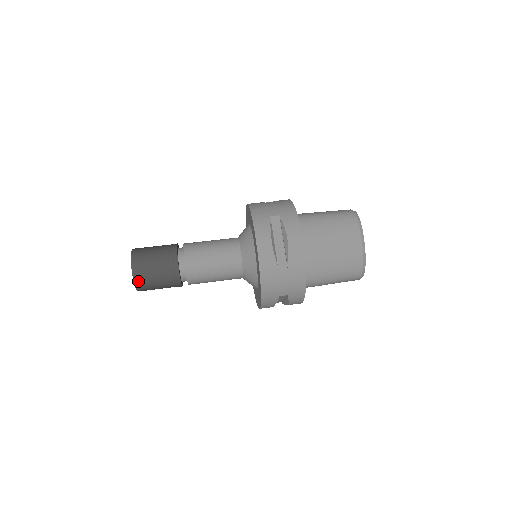
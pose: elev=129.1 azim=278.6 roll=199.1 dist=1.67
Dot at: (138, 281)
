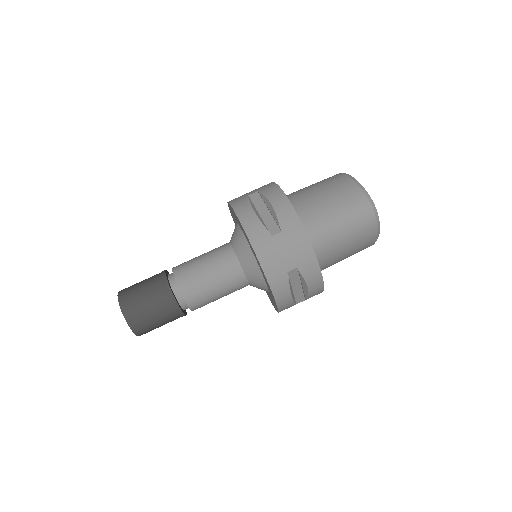
Dot at: occluded
